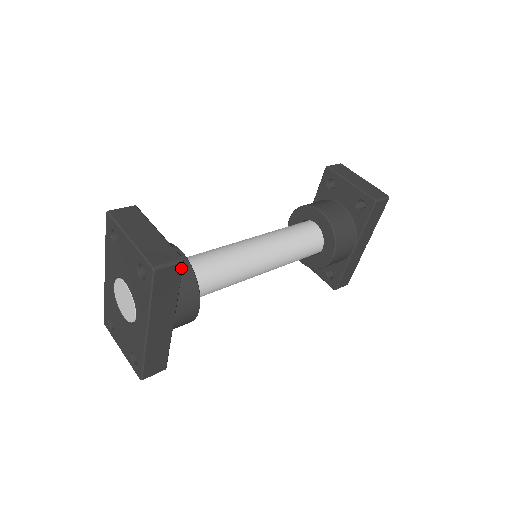
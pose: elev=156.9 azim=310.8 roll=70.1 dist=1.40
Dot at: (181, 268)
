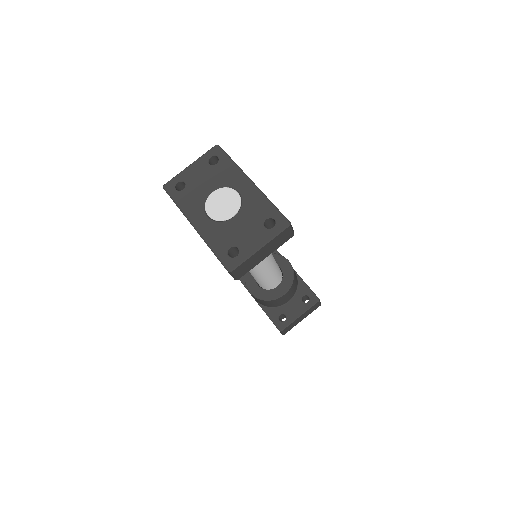
Dot at: occluded
